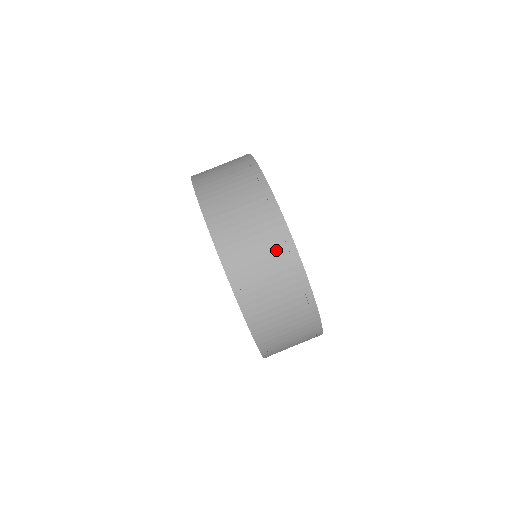
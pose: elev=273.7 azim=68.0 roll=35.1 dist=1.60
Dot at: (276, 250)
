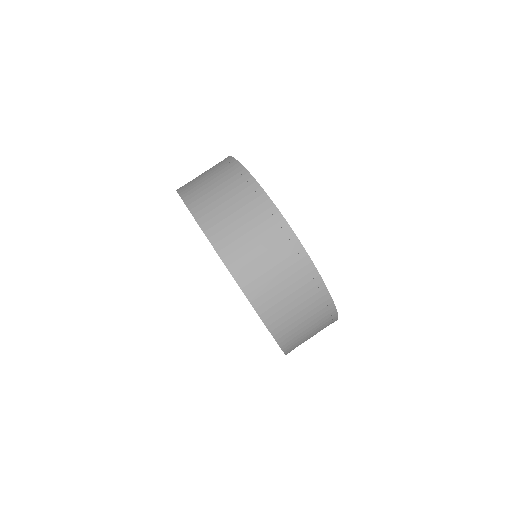
Dot at: (315, 305)
